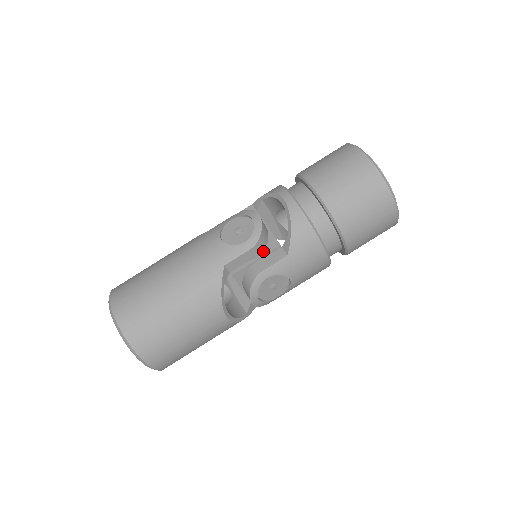
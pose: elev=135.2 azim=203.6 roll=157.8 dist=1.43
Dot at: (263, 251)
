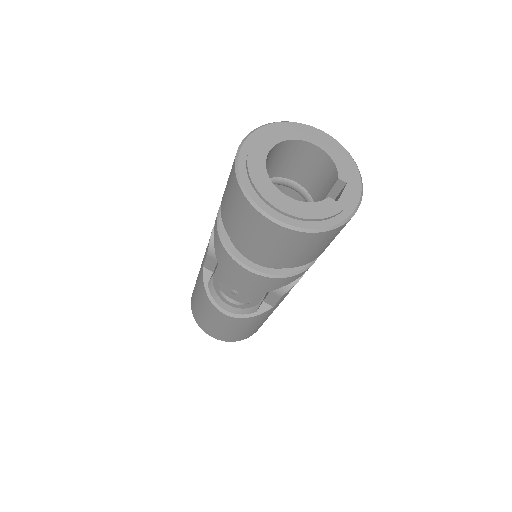
Dot at: occluded
